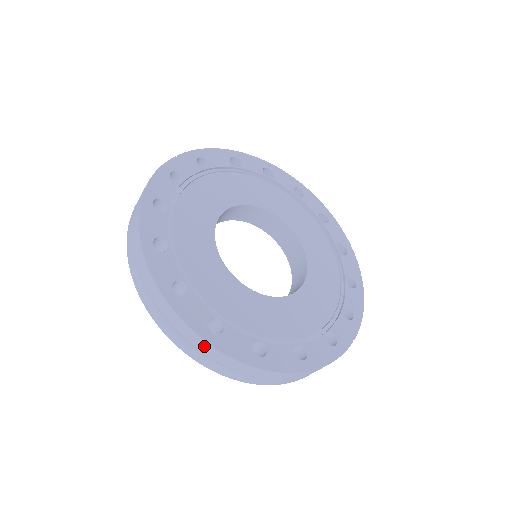
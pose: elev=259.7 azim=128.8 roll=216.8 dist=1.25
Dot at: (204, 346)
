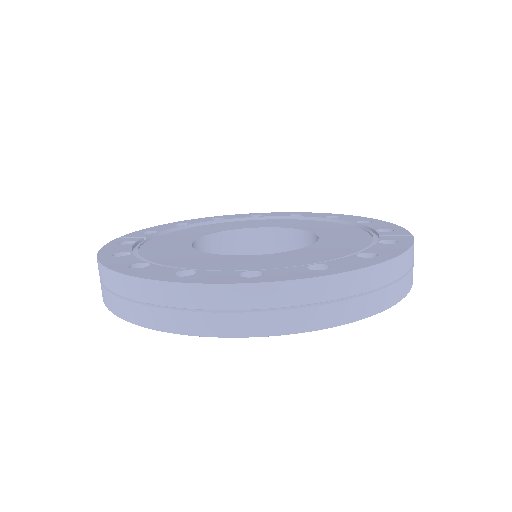
Dot at: (253, 294)
